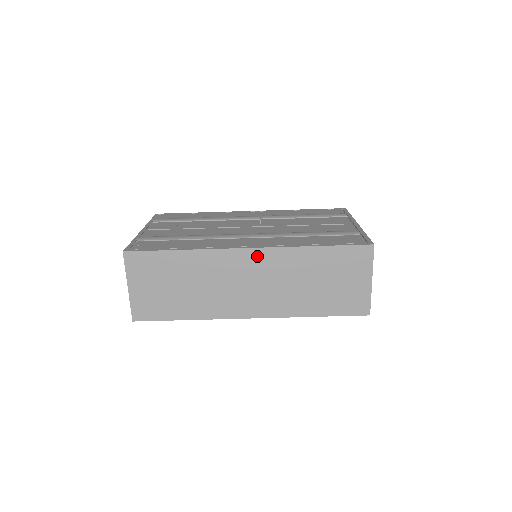
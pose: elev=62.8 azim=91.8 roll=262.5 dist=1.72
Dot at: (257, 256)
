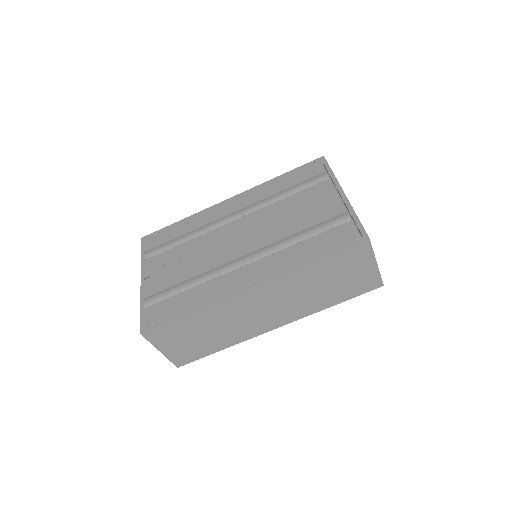
Dot at: (261, 290)
